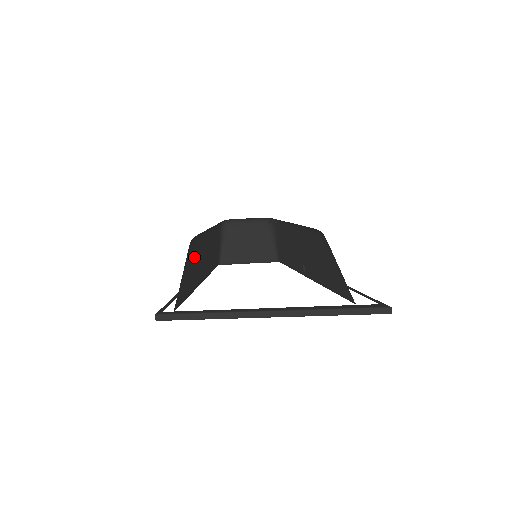
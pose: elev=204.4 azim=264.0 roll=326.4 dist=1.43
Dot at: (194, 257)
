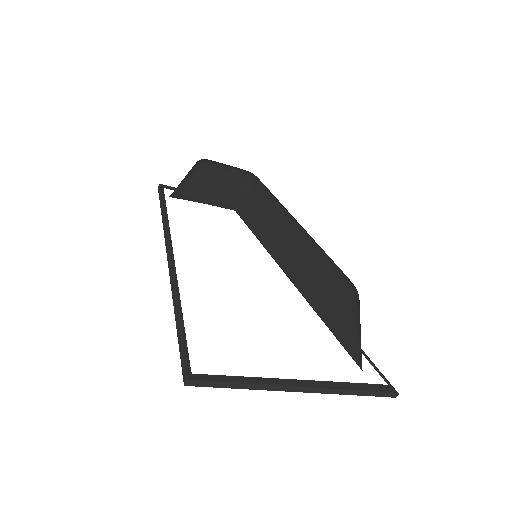
Dot at: occluded
